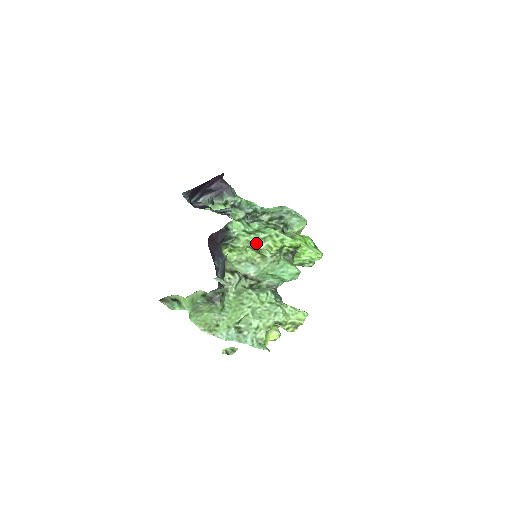
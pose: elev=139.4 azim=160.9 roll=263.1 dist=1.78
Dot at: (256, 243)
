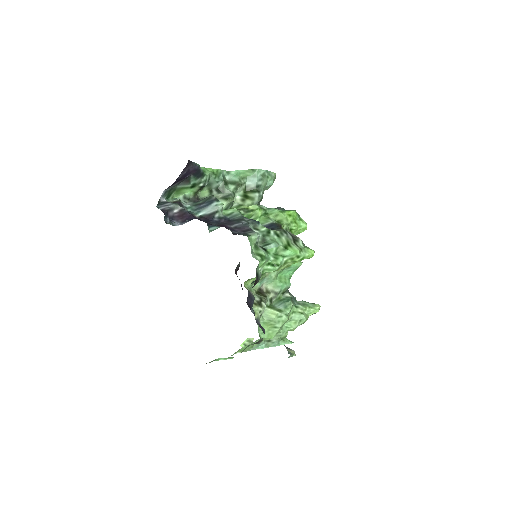
Dot at: (278, 269)
